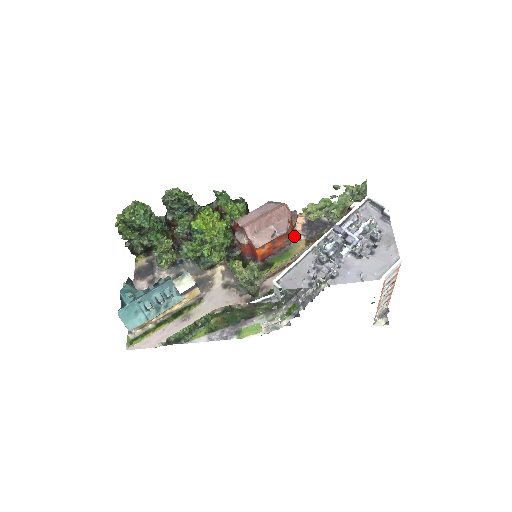
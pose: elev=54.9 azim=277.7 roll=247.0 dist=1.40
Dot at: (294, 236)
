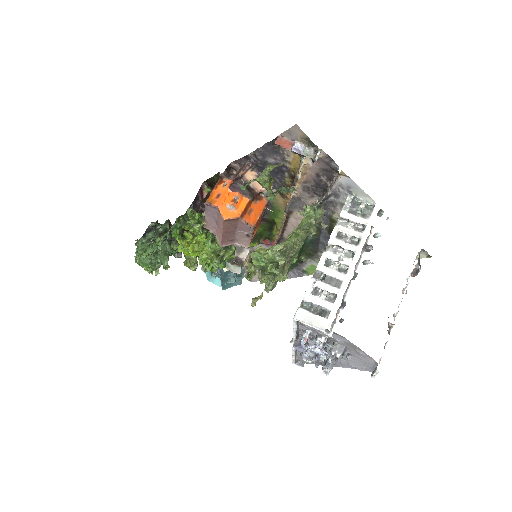
Dot at: (263, 194)
